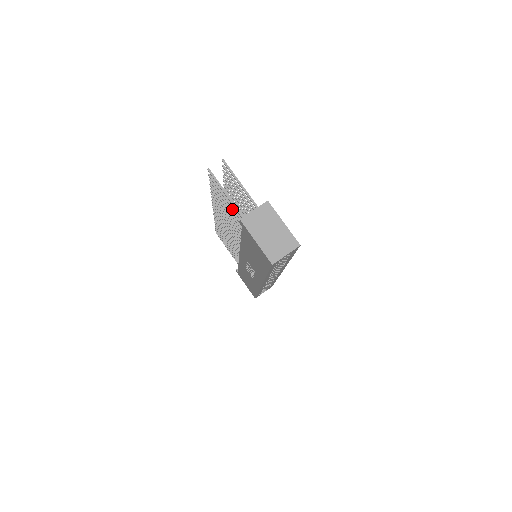
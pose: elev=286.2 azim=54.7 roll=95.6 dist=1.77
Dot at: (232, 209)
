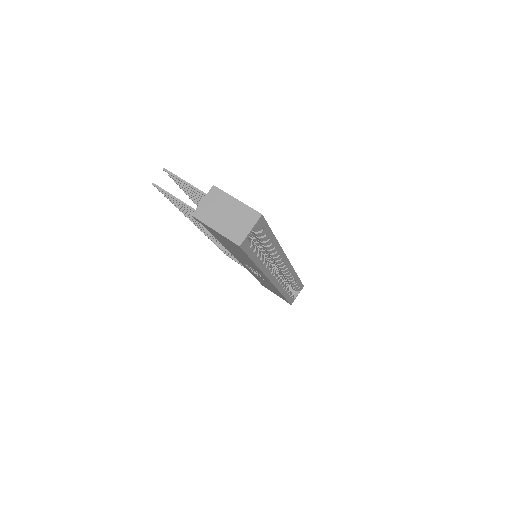
Dot at: (192, 212)
